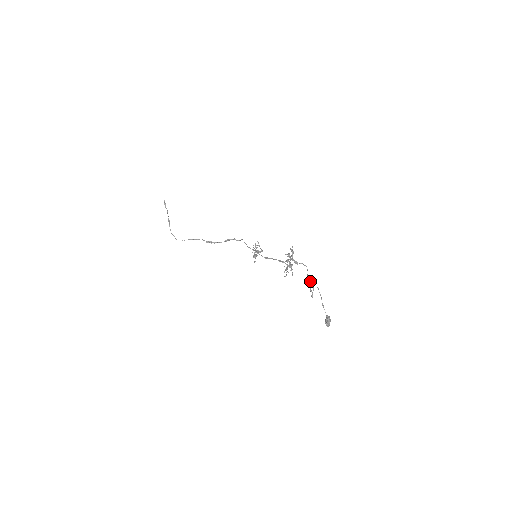
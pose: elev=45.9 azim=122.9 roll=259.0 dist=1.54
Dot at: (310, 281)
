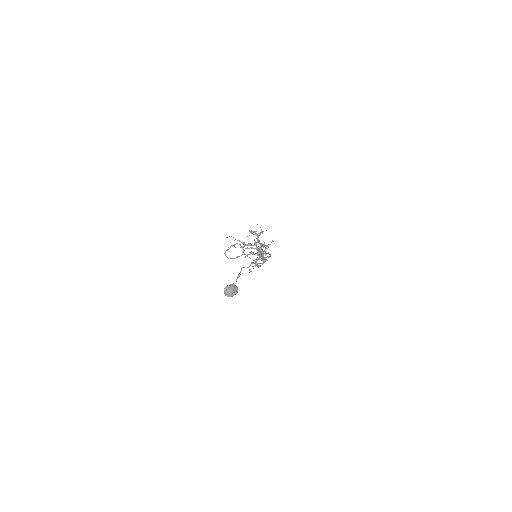
Dot at: occluded
